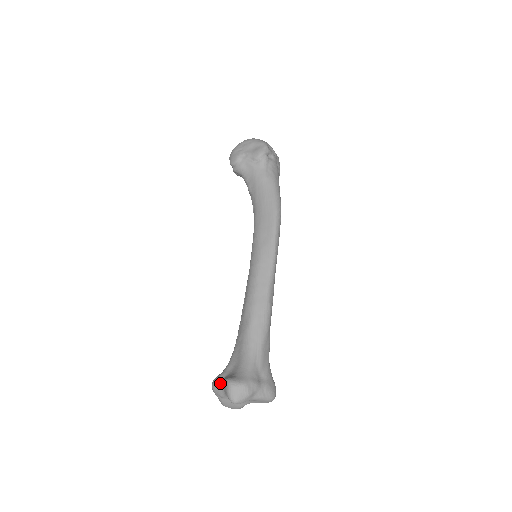
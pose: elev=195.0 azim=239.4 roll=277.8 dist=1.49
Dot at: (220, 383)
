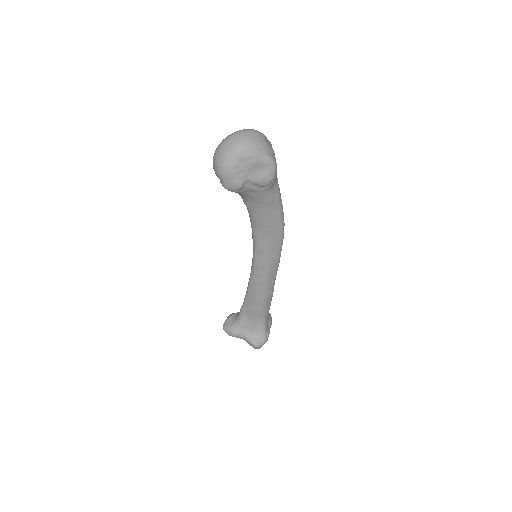
Dot at: (240, 337)
